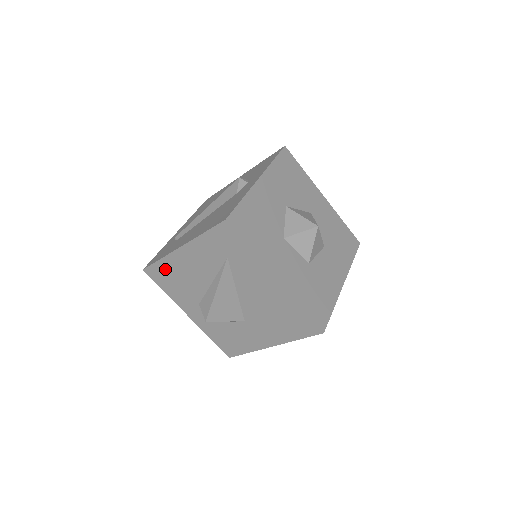
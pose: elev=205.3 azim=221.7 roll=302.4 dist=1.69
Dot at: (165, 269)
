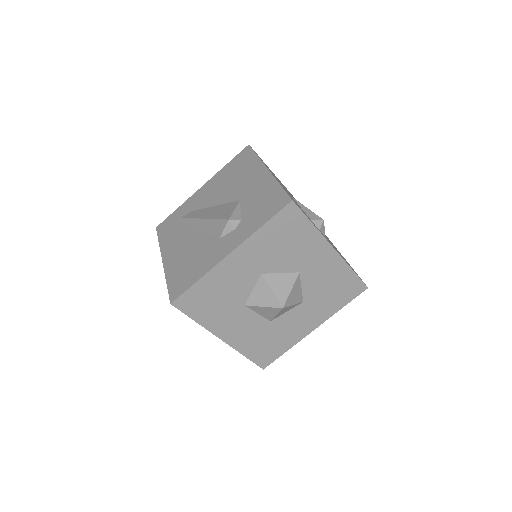
Dot at: occluded
